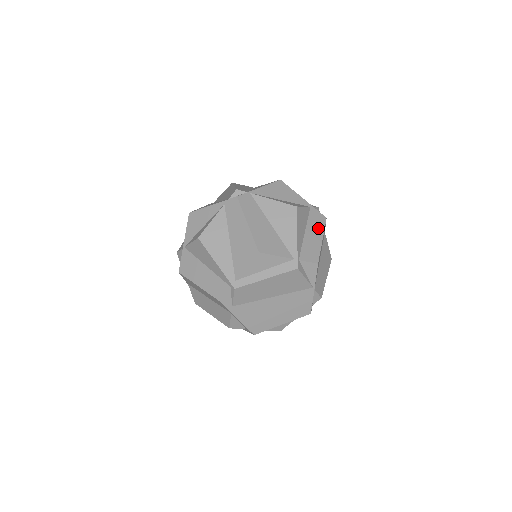
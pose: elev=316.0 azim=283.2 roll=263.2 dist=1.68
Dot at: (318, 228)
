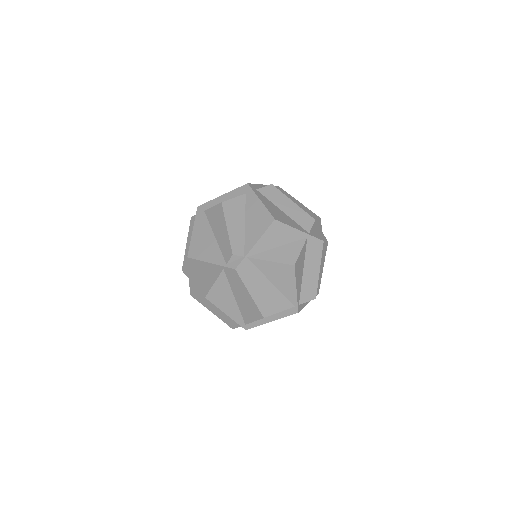
Dot at: (315, 259)
